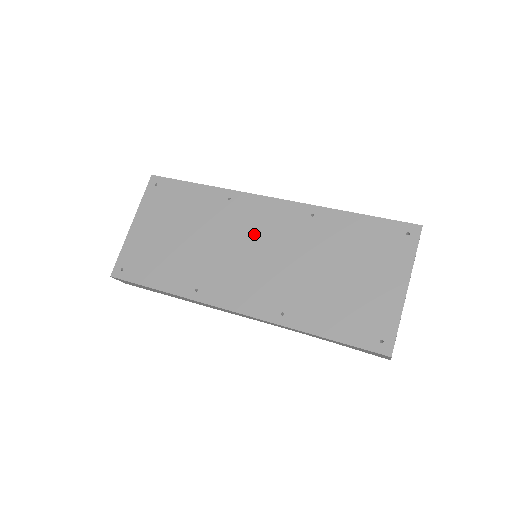
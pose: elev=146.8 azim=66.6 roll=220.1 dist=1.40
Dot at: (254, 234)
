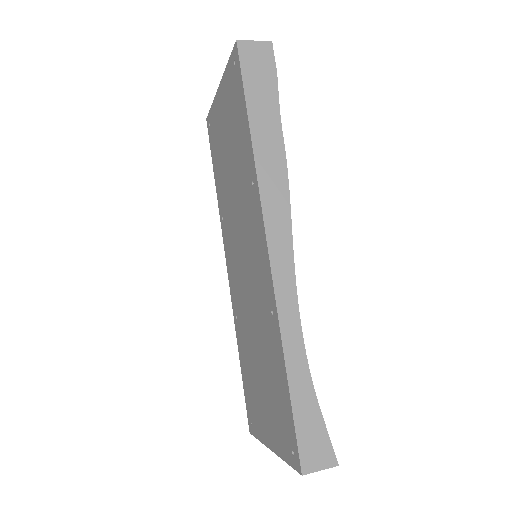
Dot at: (248, 246)
